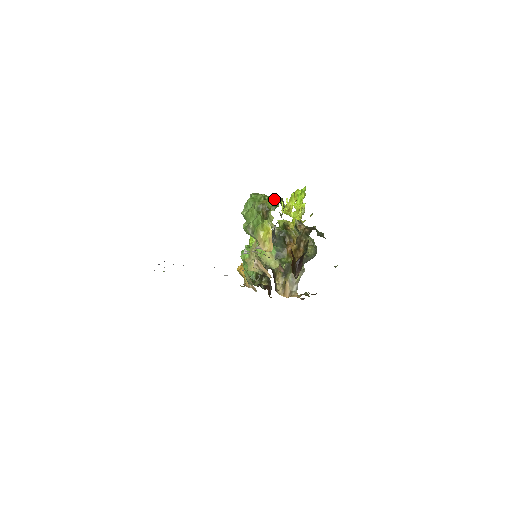
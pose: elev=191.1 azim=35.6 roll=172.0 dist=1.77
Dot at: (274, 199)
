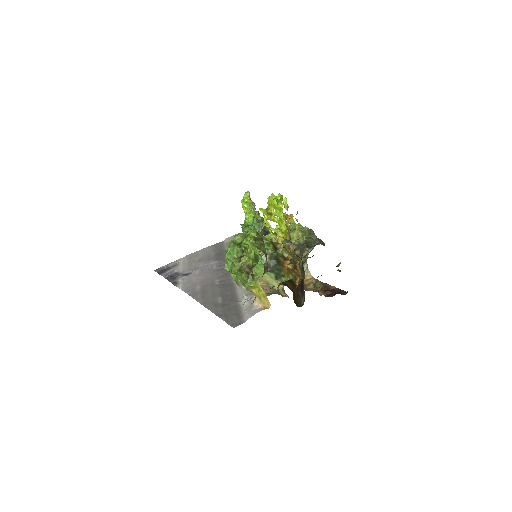
Dot at: (252, 252)
